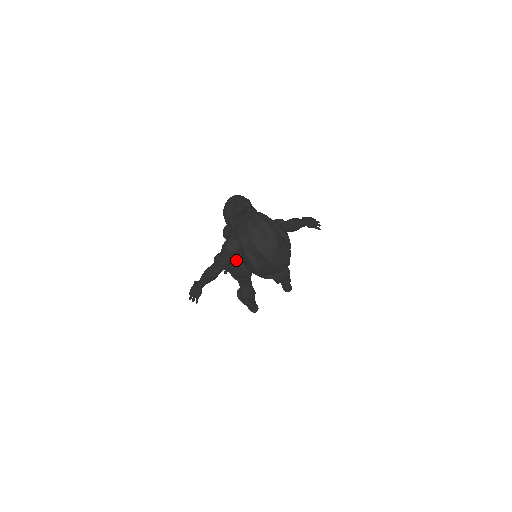
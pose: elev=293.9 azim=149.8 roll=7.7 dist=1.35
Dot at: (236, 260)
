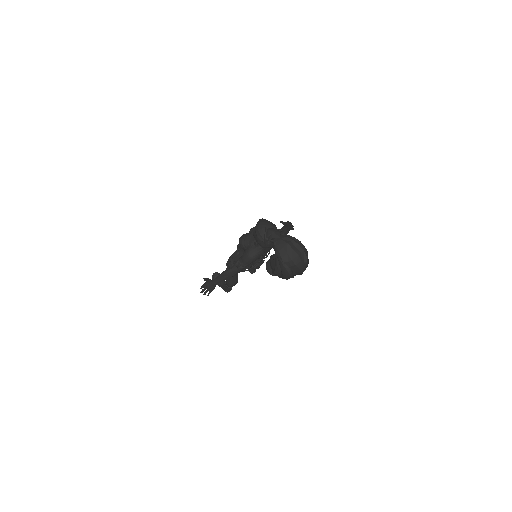
Dot at: occluded
